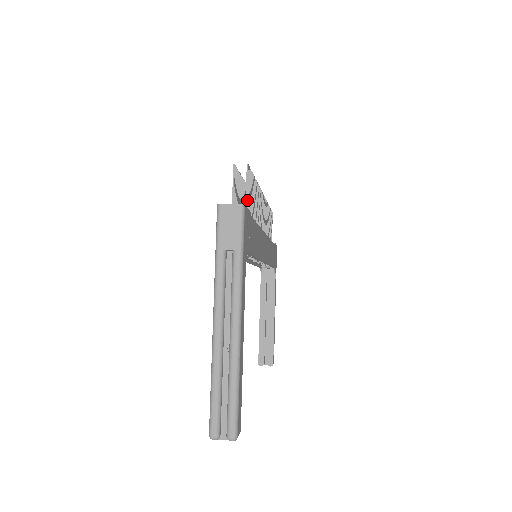
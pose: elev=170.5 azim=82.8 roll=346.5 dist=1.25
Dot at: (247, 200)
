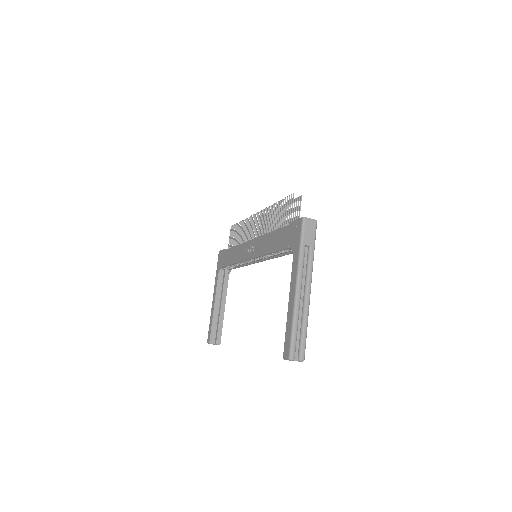
Dot at: (299, 217)
